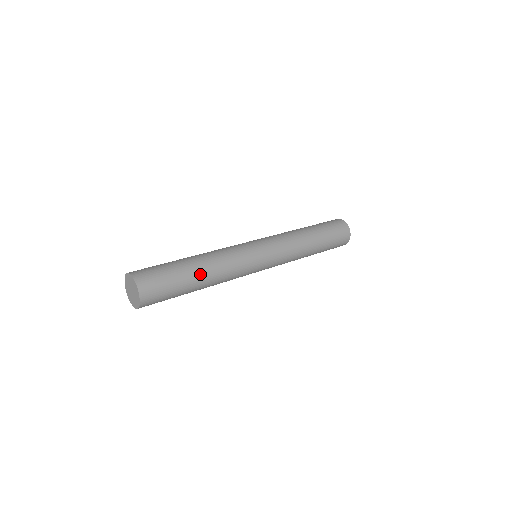
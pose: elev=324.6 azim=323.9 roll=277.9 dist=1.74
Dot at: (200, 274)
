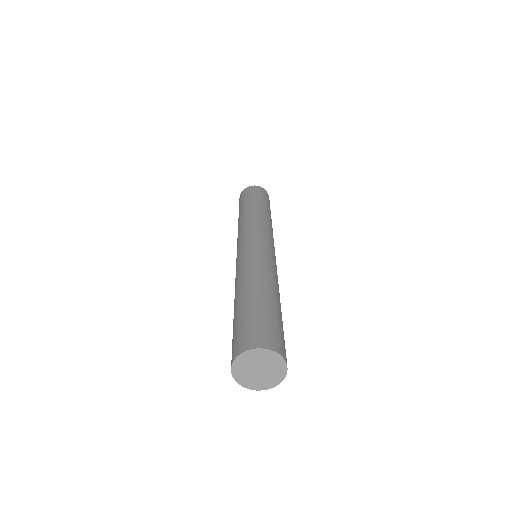
Dot at: (277, 299)
